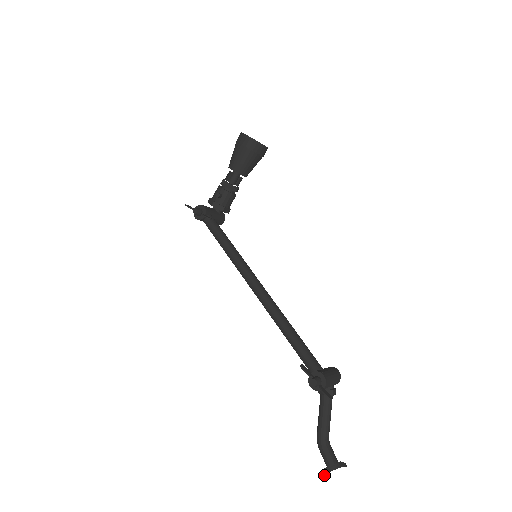
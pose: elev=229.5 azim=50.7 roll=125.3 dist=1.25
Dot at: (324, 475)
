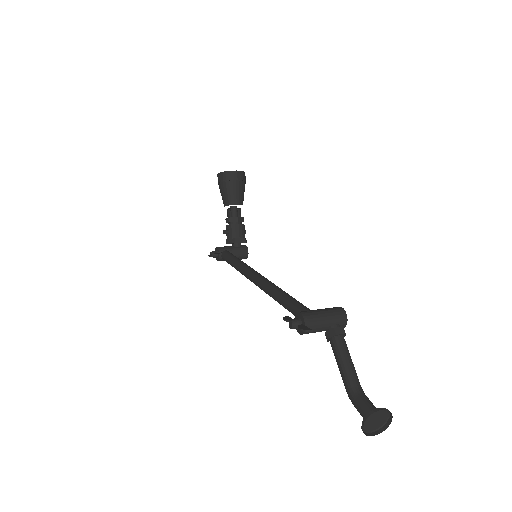
Dot at: occluded
